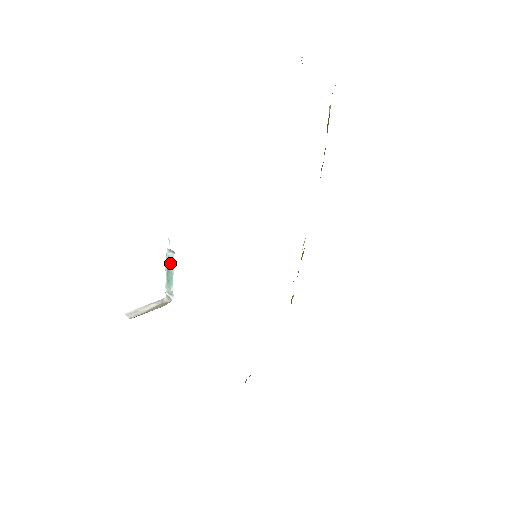
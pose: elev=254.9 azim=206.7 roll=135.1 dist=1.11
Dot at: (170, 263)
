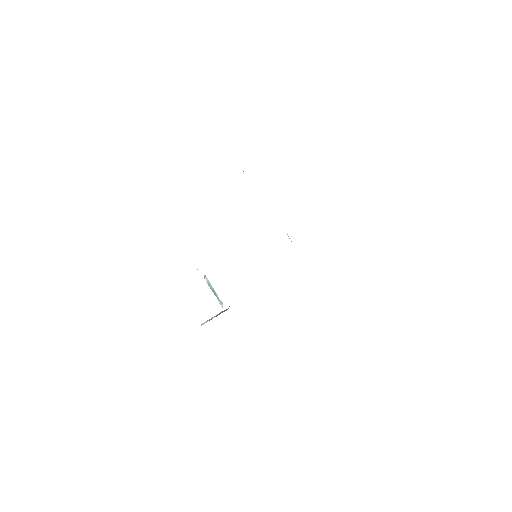
Dot at: (209, 284)
